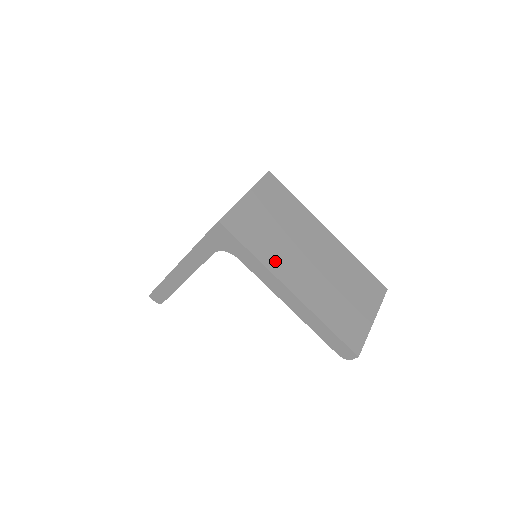
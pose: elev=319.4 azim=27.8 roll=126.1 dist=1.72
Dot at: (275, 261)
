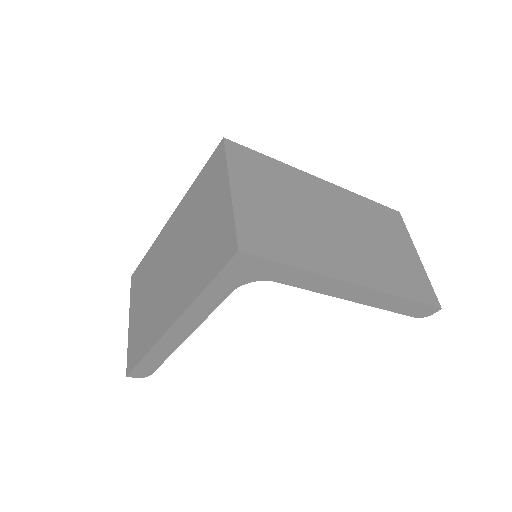
Dot at: (319, 258)
